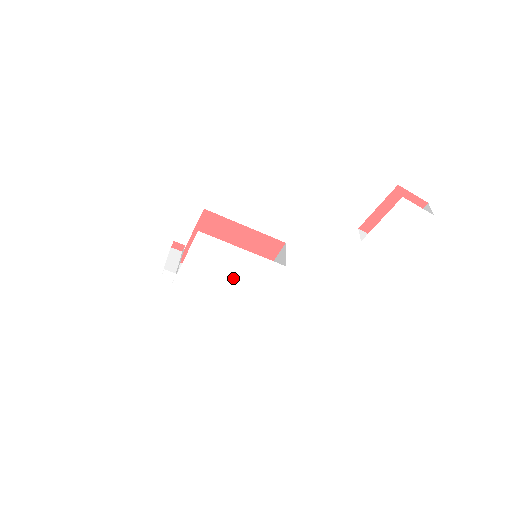
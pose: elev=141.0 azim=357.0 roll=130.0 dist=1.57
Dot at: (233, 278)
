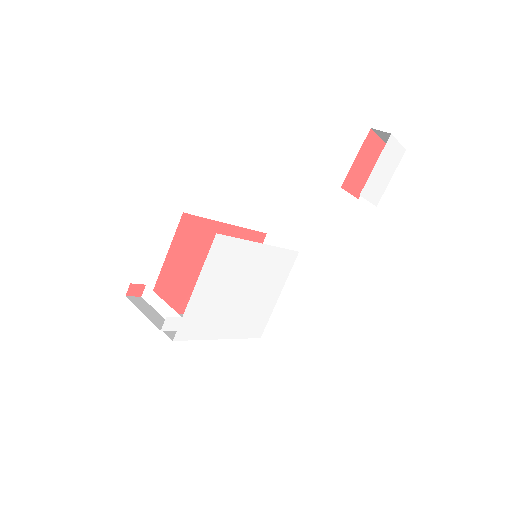
Dot at: (247, 292)
